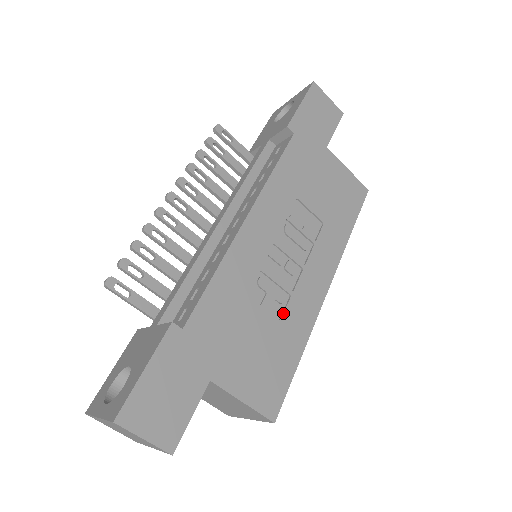
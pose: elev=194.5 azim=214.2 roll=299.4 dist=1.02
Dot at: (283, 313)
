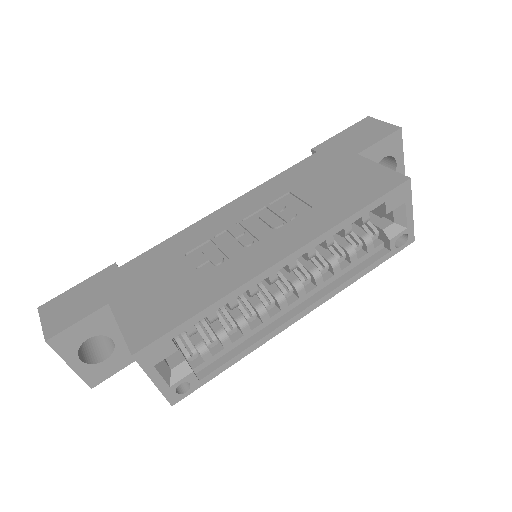
Dot at: (210, 271)
